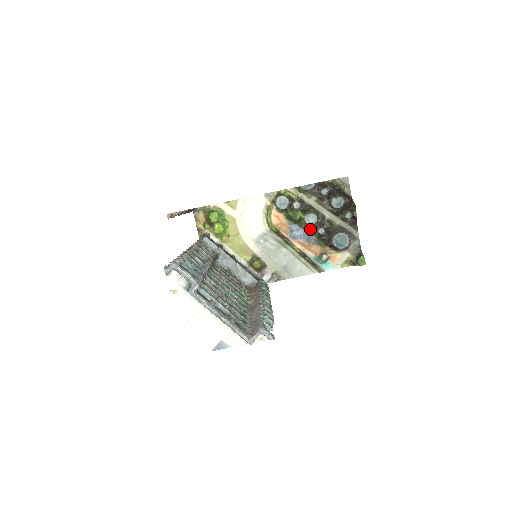
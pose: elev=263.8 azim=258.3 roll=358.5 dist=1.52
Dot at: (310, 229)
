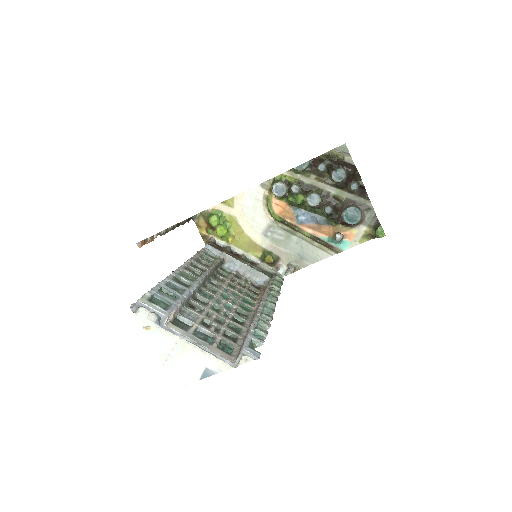
Dot at: (316, 210)
